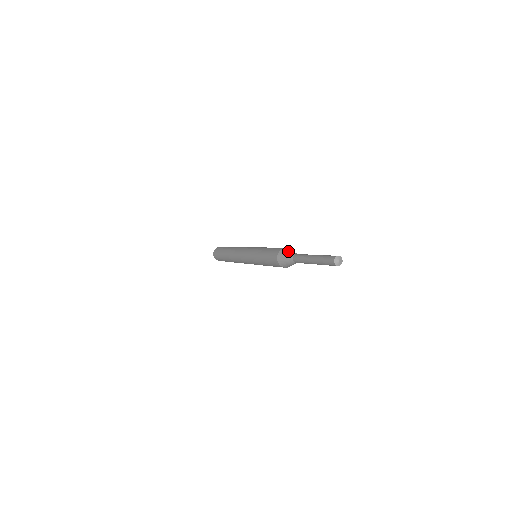
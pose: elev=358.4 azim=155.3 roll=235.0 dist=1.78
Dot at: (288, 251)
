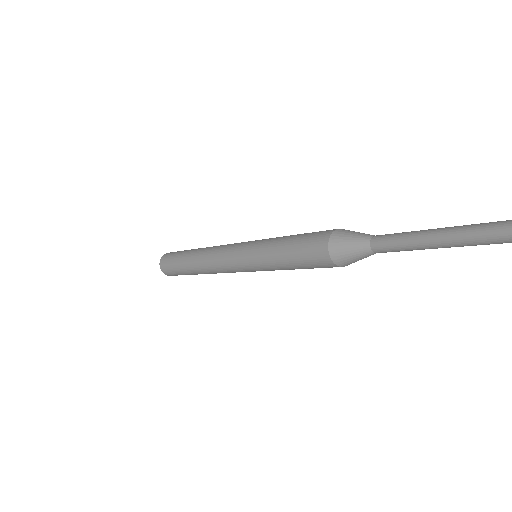
Dot at: (352, 232)
